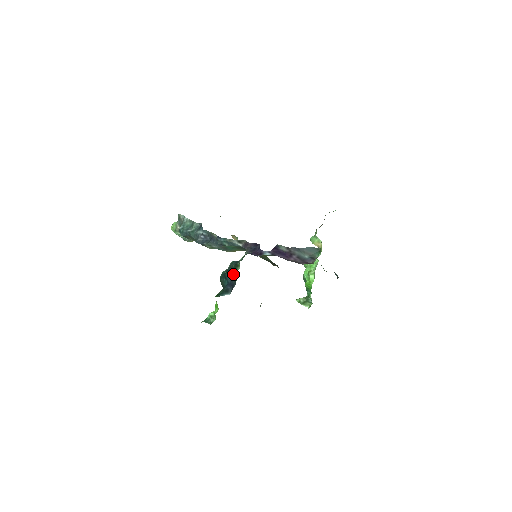
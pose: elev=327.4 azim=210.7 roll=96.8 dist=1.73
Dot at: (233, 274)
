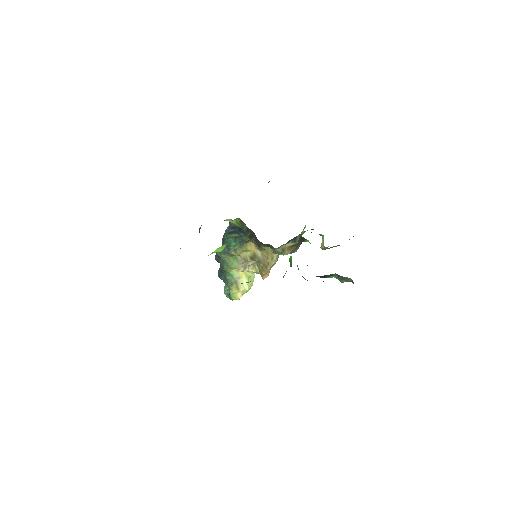
Dot at: (201, 225)
